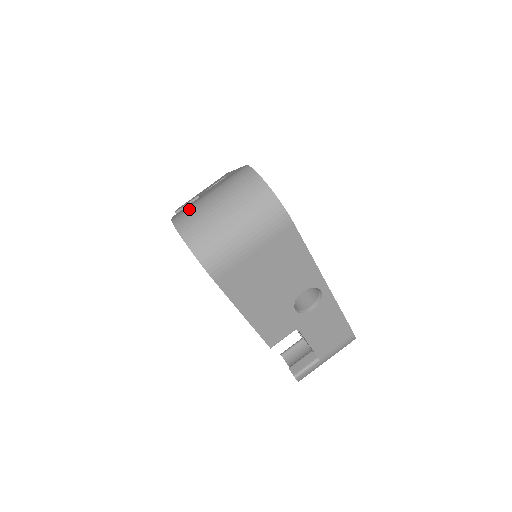
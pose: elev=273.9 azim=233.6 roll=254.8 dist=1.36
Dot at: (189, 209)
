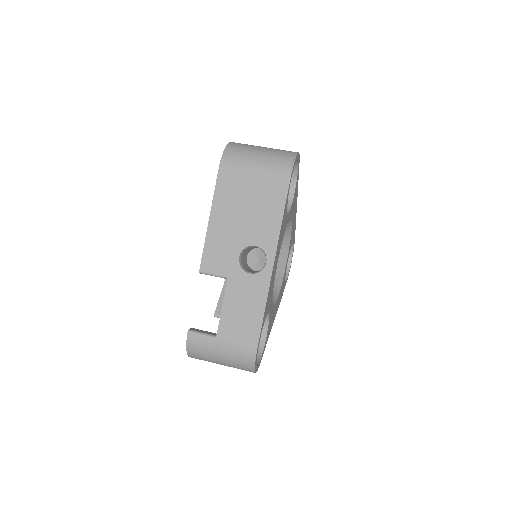
Dot at: occluded
